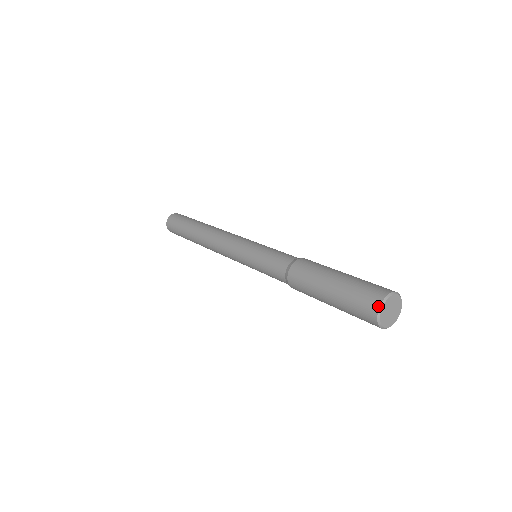
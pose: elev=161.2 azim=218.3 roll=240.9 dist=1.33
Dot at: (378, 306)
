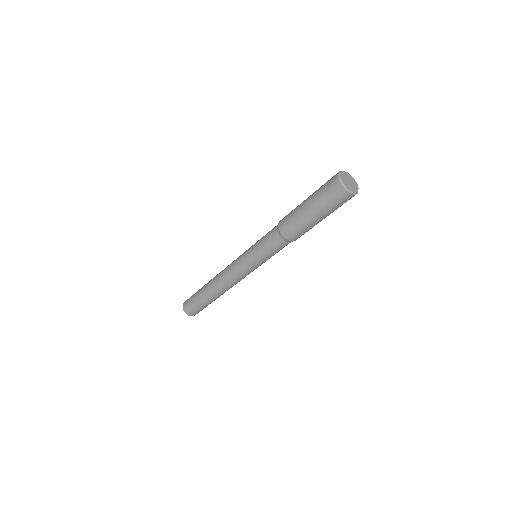
Dot at: (337, 175)
